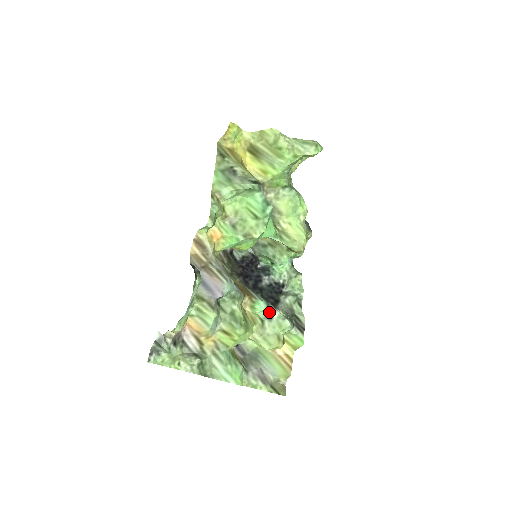
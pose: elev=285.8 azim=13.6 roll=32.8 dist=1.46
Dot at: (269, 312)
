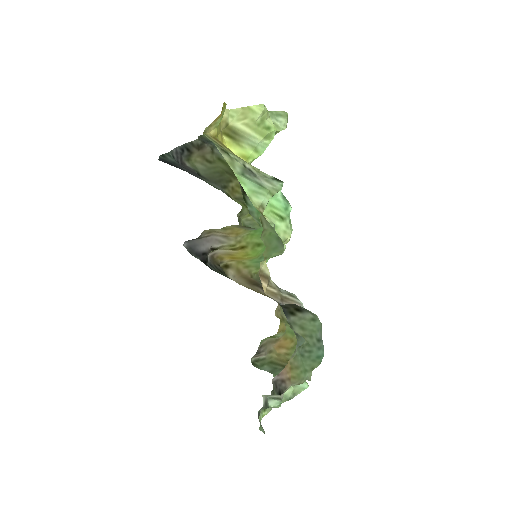
Dot at: occluded
